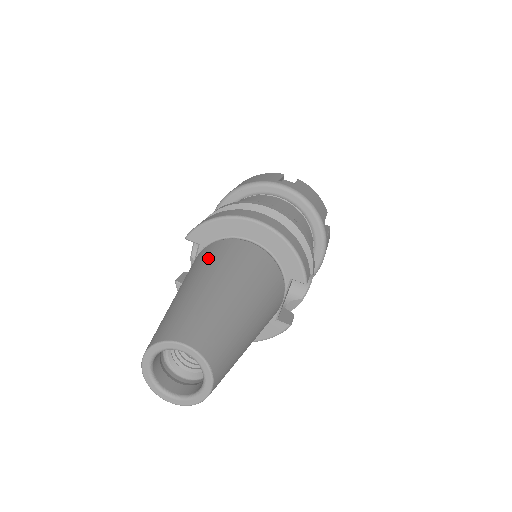
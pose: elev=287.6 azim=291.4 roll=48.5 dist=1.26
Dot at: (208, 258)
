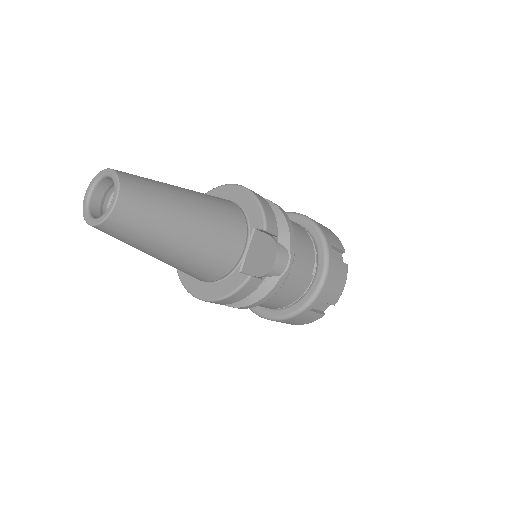
Dot at: occluded
